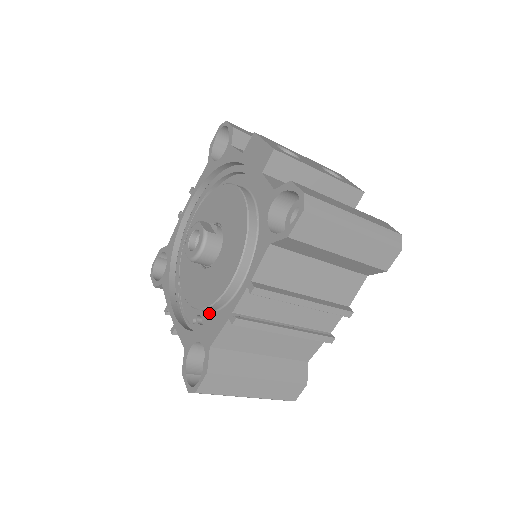
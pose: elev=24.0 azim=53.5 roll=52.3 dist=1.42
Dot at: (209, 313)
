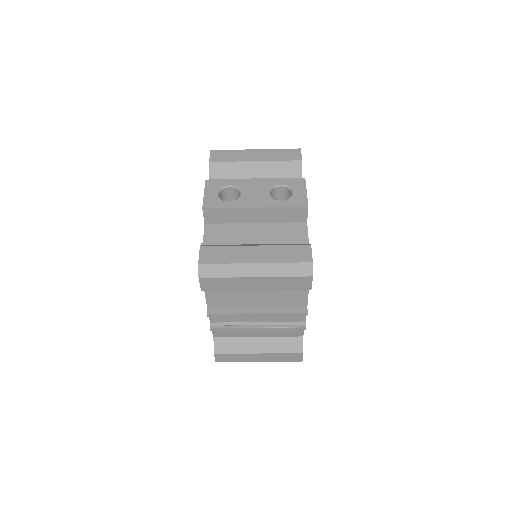
Dot at: occluded
